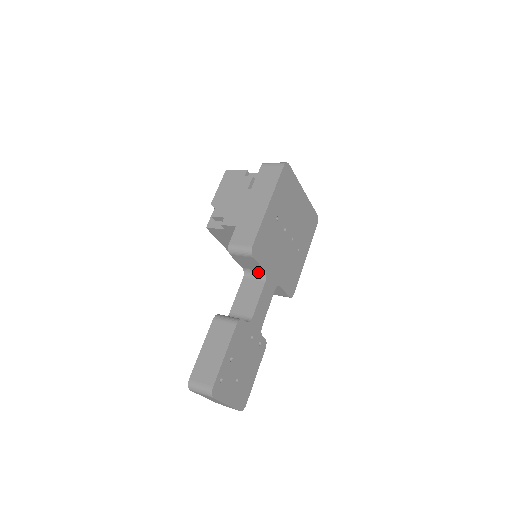
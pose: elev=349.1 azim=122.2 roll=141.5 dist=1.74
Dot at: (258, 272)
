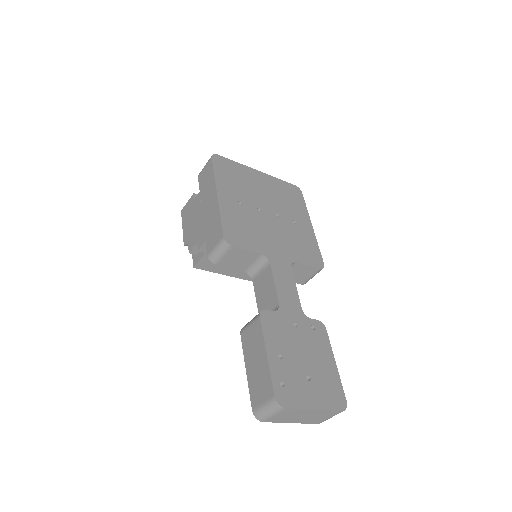
Dot at: (258, 262)
